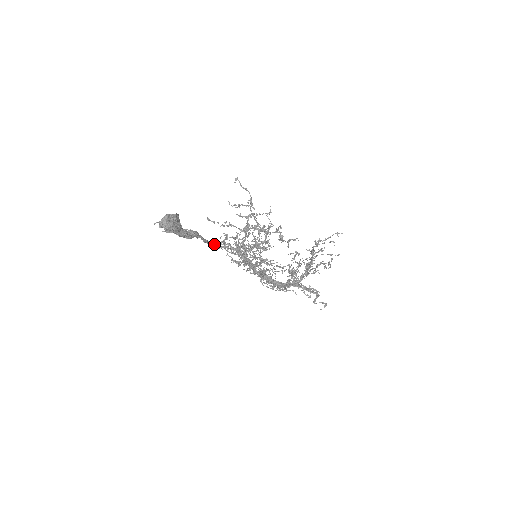
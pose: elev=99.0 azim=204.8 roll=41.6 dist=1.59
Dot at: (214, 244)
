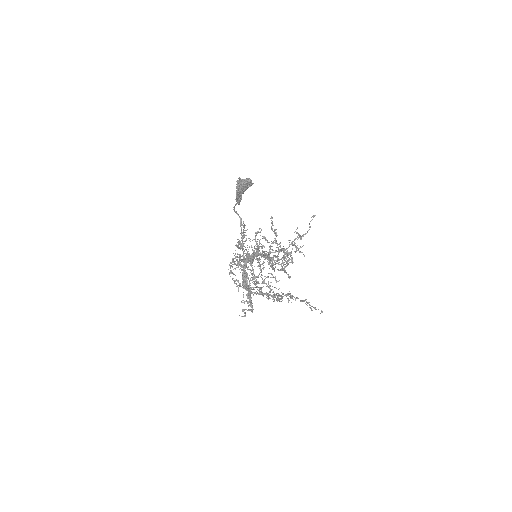
Dot at: occluded
